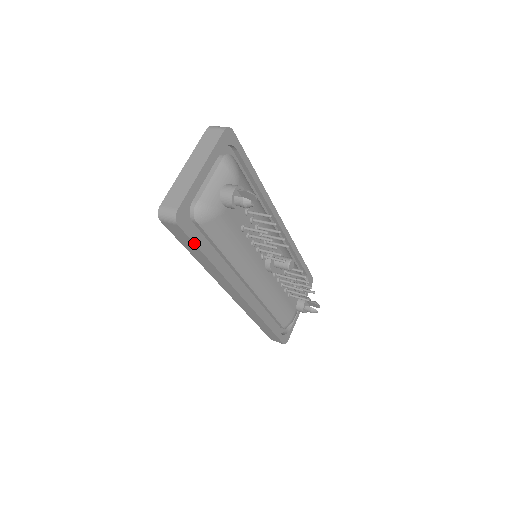
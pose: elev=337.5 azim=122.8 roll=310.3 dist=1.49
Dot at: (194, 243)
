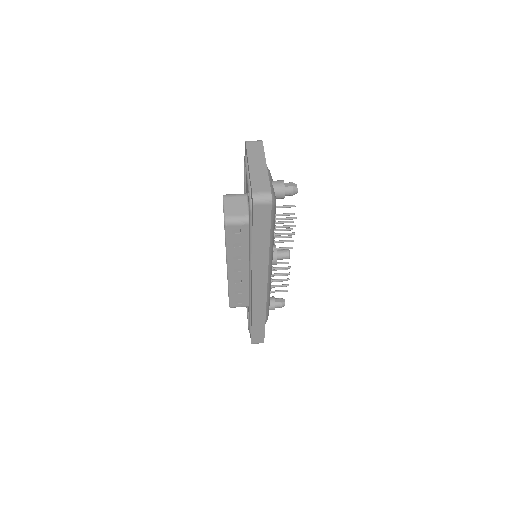
Dot at: (270, 223)
